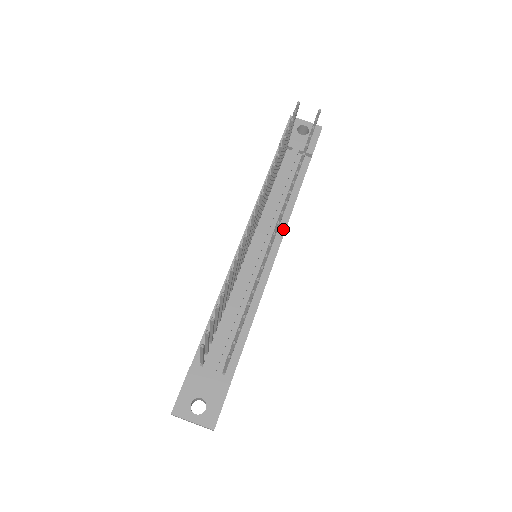
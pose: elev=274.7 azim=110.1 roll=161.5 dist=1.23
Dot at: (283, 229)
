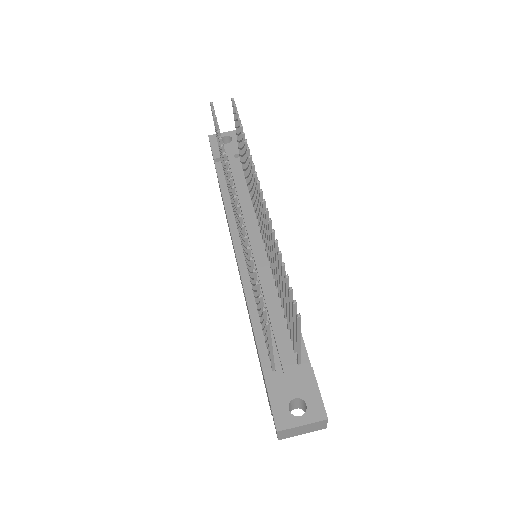
Dot at: occluded
